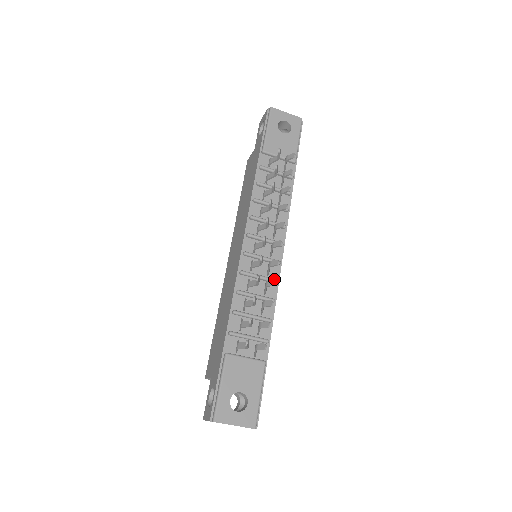
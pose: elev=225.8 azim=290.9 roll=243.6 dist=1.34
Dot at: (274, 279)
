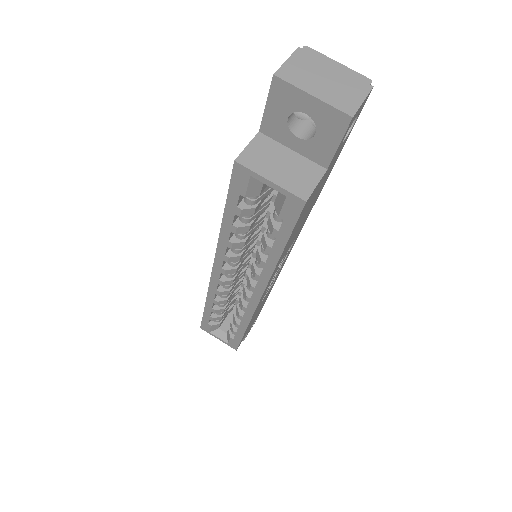
Dot at: occluded
